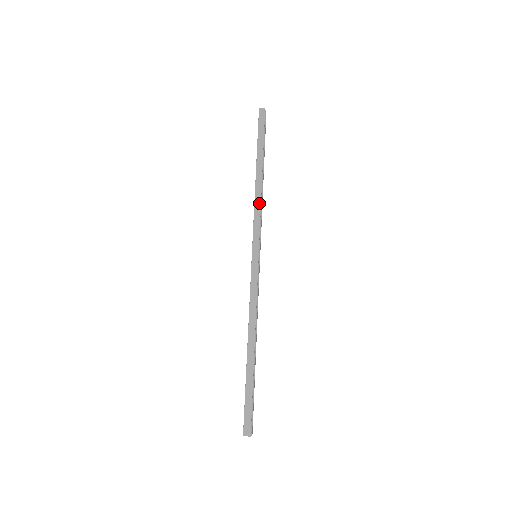
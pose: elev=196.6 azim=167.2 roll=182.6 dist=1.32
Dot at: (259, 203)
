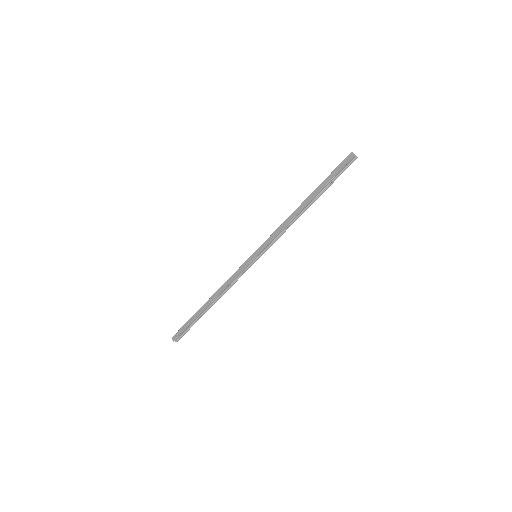
Dot at: (286, 224)
